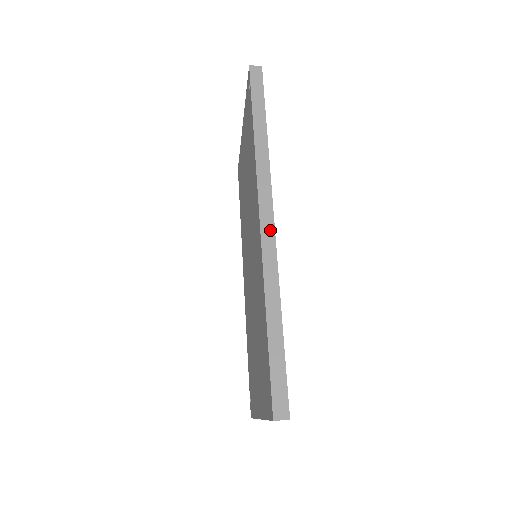
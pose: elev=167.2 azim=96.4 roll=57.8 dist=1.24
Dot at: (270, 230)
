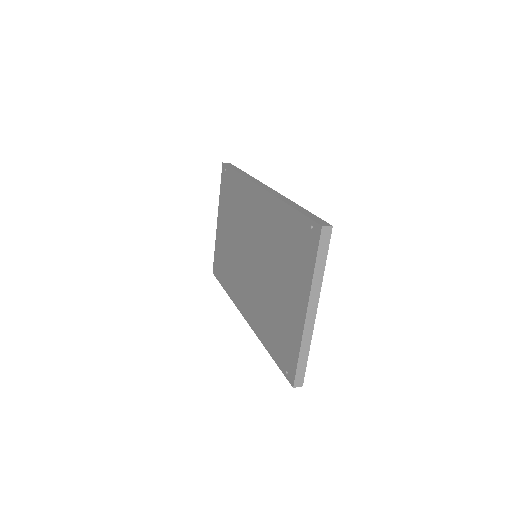
Dot at: (269, 189)
